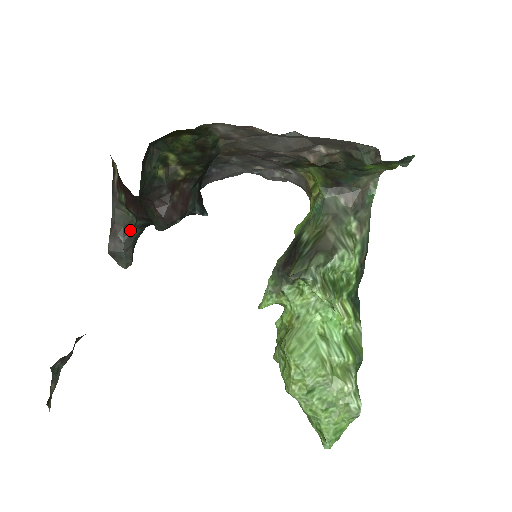
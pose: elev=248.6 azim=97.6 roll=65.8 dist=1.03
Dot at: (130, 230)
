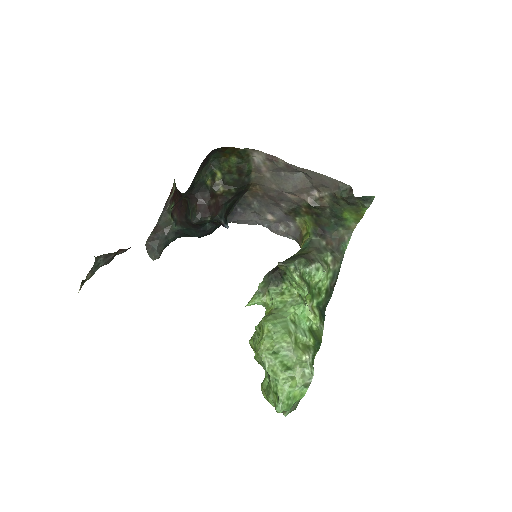
Dot at: (167, 233)
